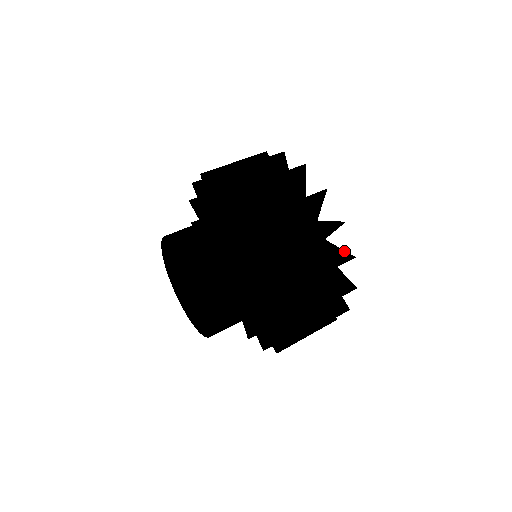
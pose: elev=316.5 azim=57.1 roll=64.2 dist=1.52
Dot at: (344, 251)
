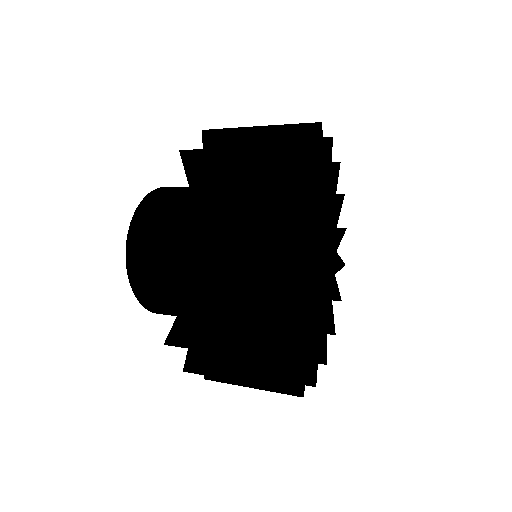
Dot at: (298, 161)
